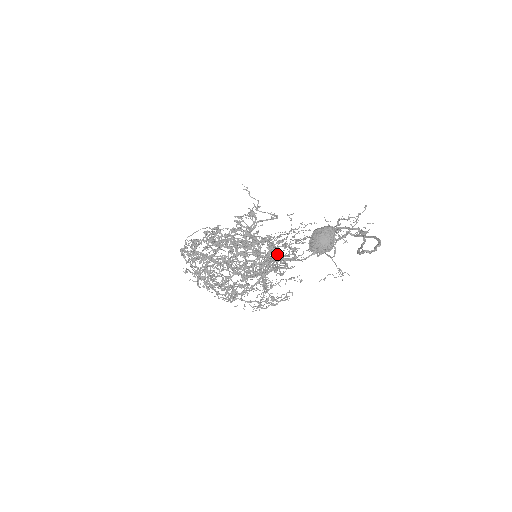
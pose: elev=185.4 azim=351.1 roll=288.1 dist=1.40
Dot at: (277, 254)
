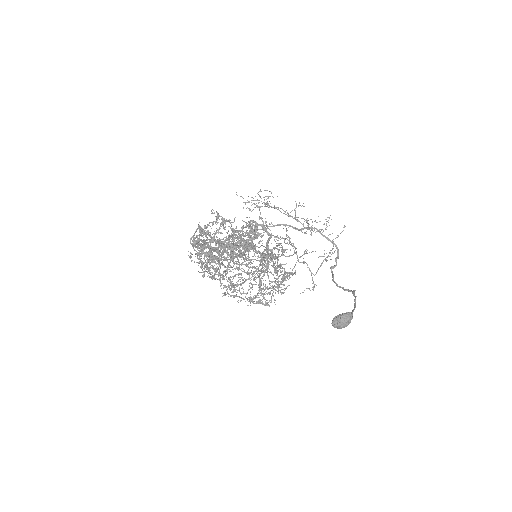
Dot at: (261, 237)
